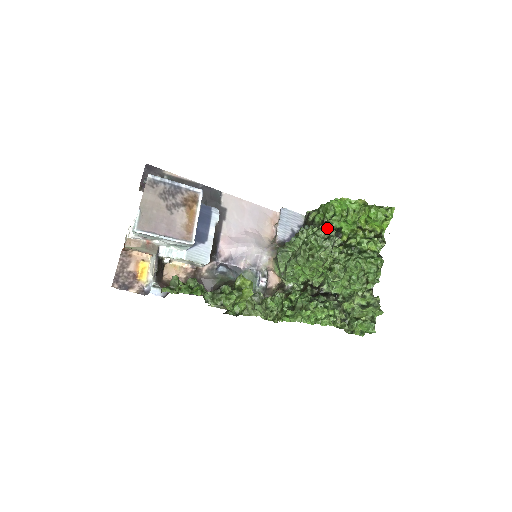
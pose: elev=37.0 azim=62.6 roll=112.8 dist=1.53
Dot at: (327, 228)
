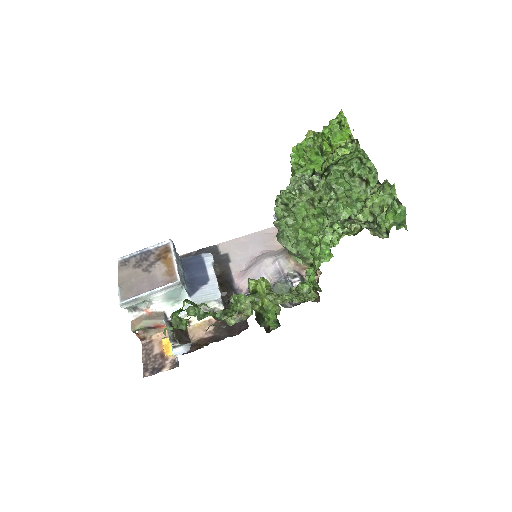
Dot at: (294, 177)
